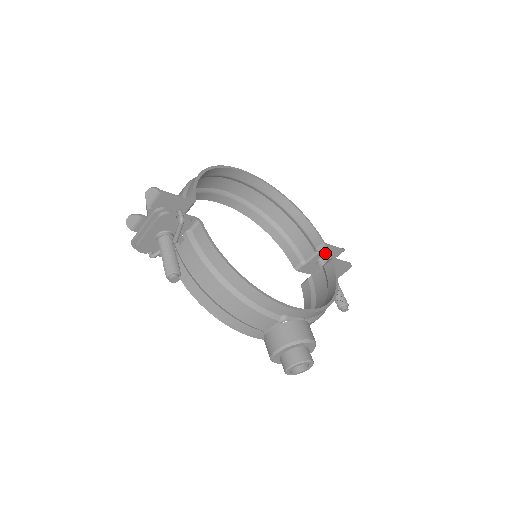
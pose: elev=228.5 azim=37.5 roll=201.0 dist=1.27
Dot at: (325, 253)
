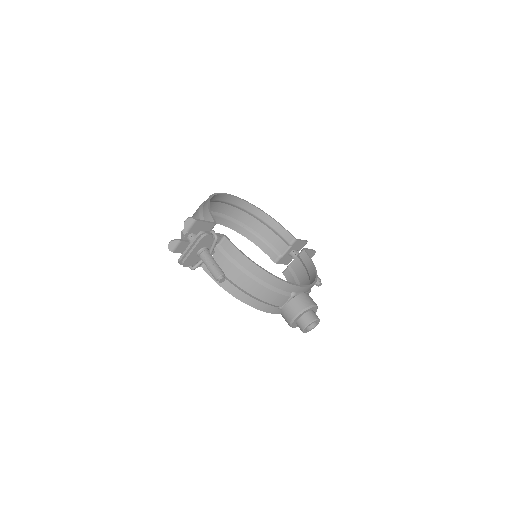
Dot at: (295, 246)
